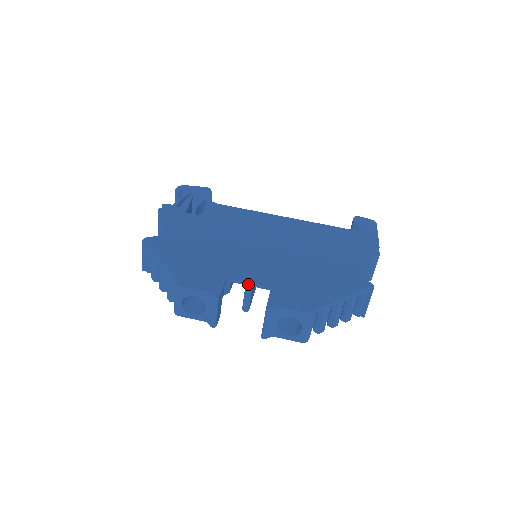
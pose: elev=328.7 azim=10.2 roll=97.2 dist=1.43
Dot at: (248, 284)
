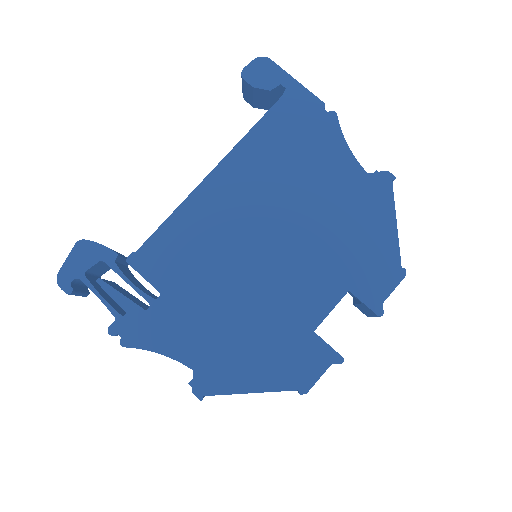
Dot at: occluded
